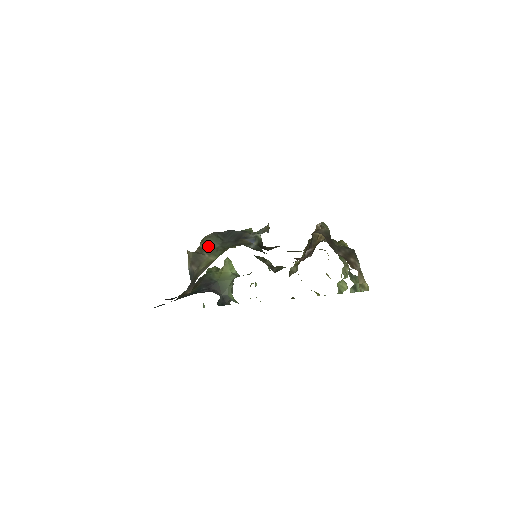
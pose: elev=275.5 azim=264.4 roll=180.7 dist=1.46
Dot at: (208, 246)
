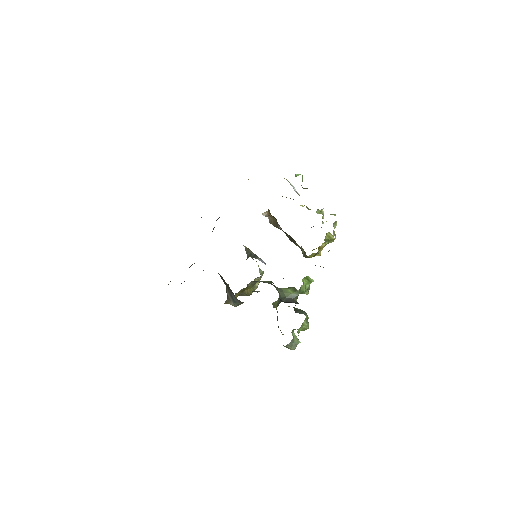
Dot at: occluded
